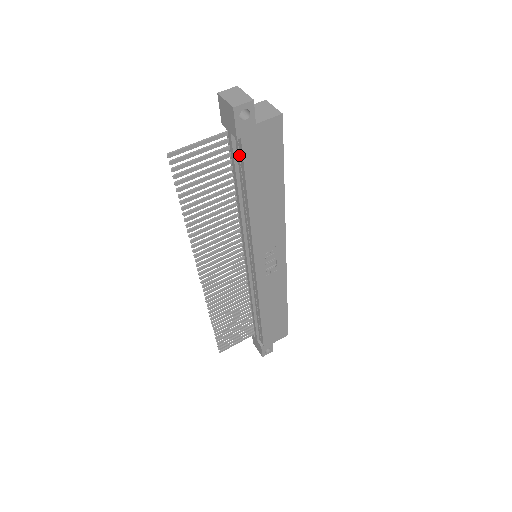
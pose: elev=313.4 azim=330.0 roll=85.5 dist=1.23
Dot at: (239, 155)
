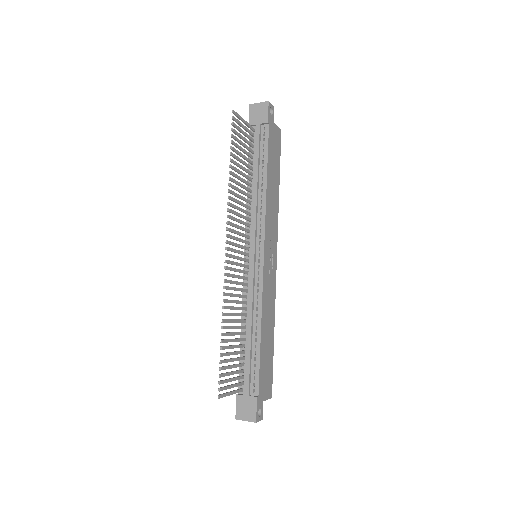
Dot at: (263, 140)
